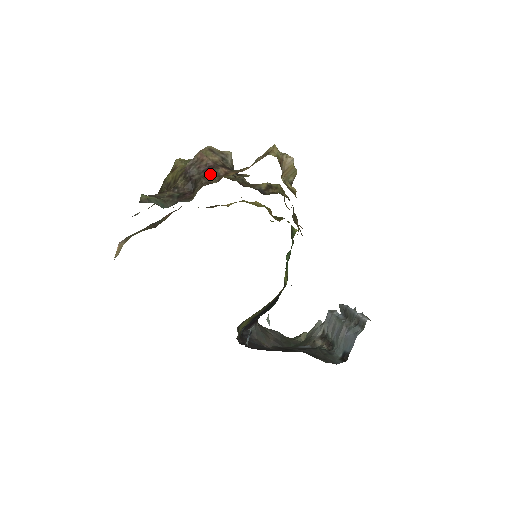
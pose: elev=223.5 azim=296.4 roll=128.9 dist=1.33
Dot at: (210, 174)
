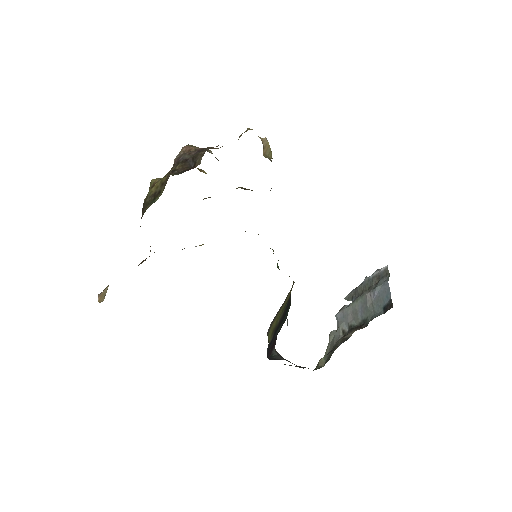
Dot at: (205, 149)
